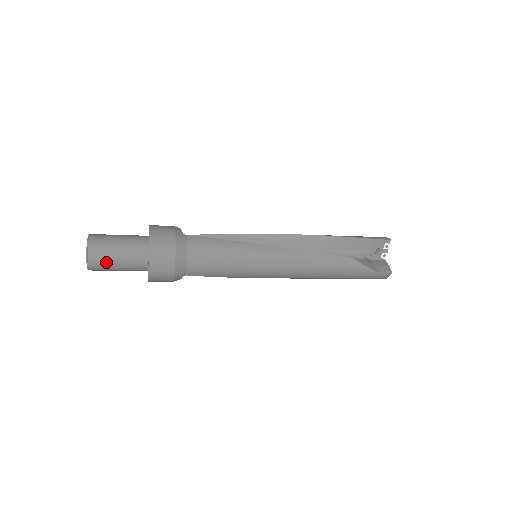
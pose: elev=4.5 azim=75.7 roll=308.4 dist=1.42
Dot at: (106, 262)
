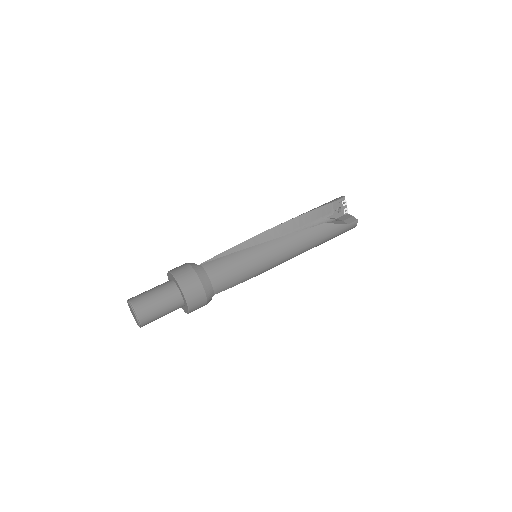
Dot at: (152, 314)
